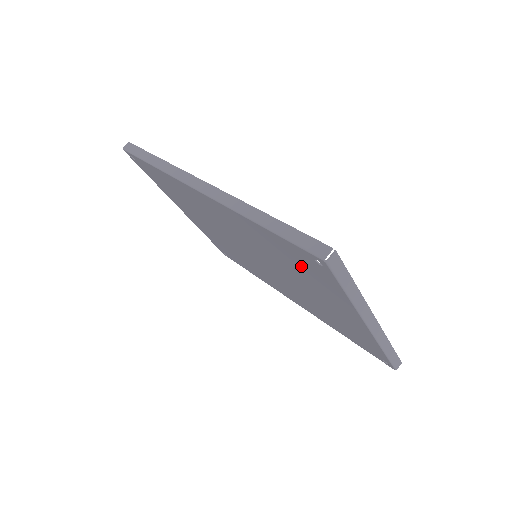
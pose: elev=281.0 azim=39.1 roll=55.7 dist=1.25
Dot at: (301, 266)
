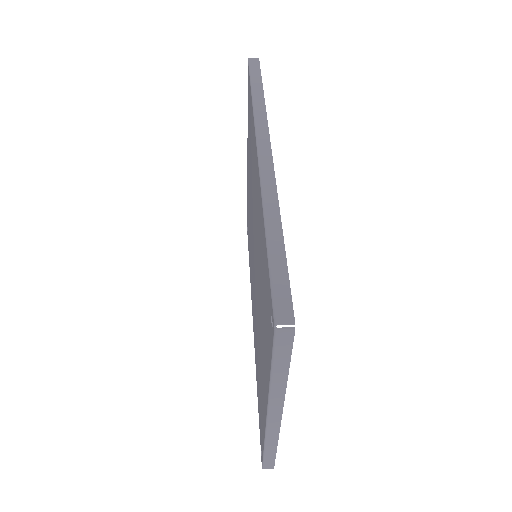
Dot at: (265, 305)
